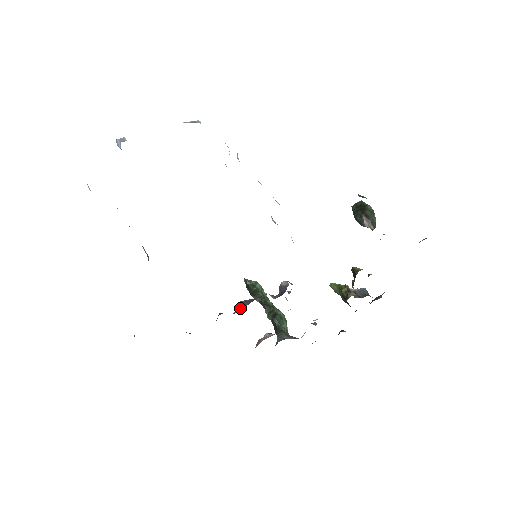
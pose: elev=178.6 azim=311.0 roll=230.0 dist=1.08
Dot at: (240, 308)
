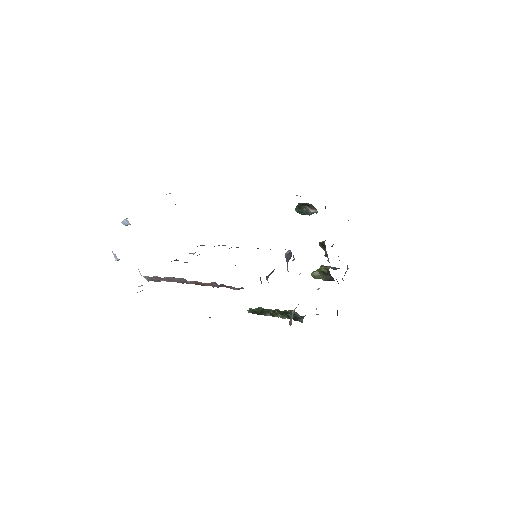
Dot at: (270, 274)
